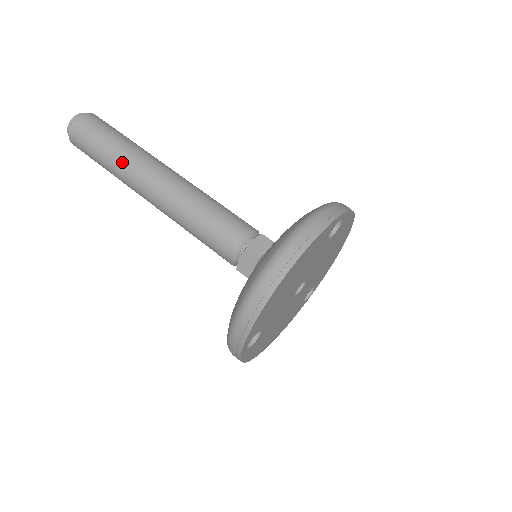
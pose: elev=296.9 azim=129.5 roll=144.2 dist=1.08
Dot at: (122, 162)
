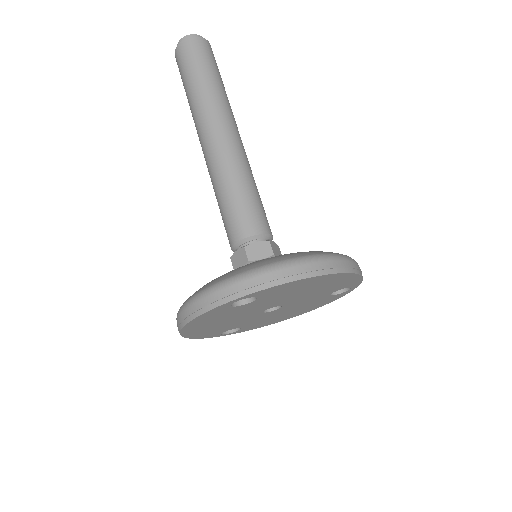
Dot at: (219, 97)
